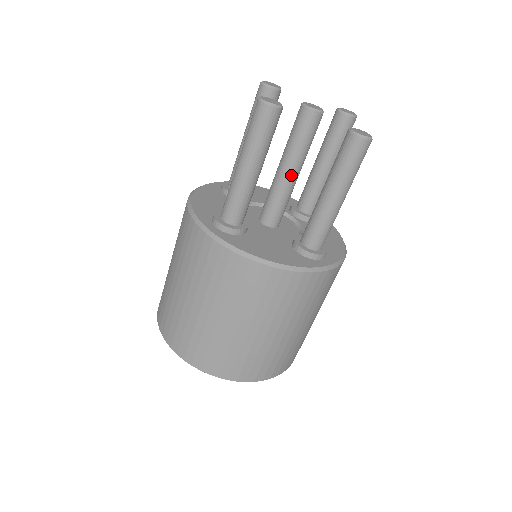
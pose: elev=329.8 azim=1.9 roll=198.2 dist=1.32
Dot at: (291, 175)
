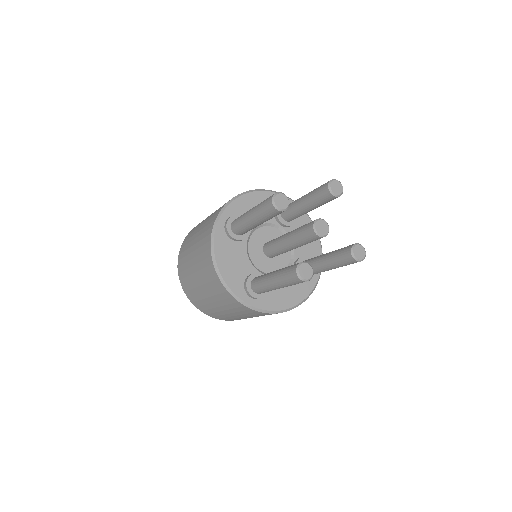
Dot at: (286, 244)
